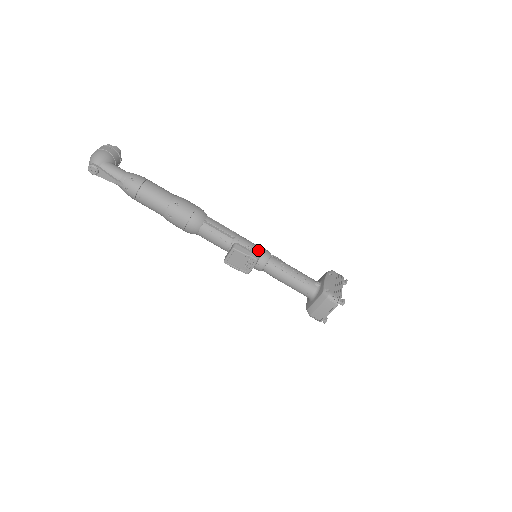
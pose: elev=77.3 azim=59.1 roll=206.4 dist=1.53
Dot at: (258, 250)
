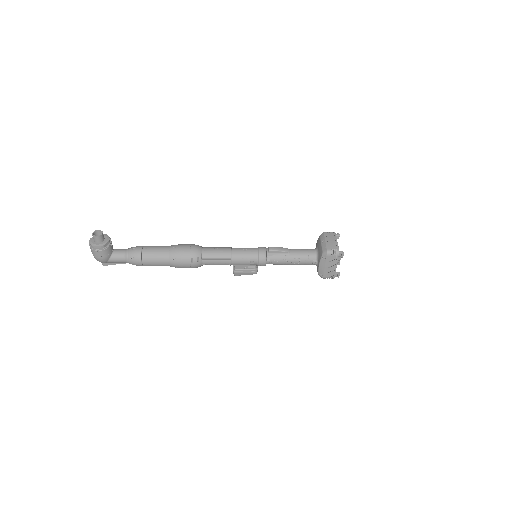
Dot at: (256, 251)
